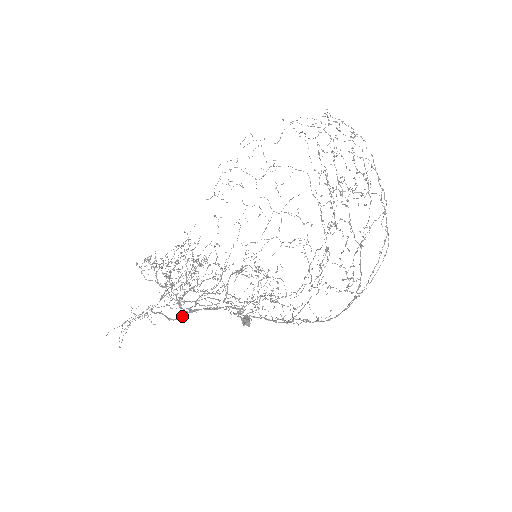
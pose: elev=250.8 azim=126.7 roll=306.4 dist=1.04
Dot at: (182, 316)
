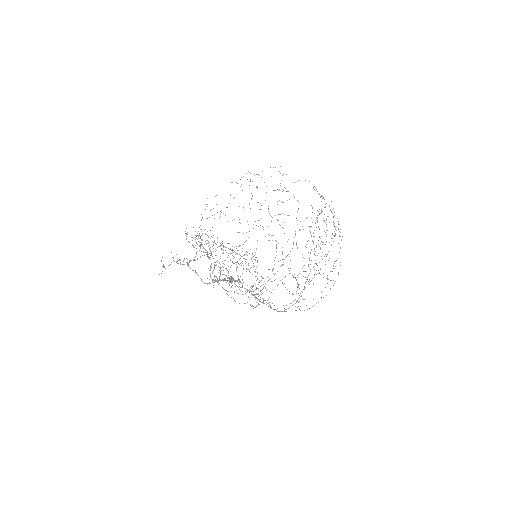
Dot at: (210, 283)
